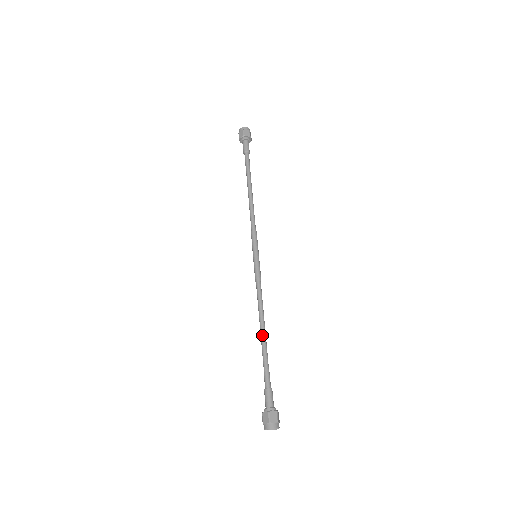
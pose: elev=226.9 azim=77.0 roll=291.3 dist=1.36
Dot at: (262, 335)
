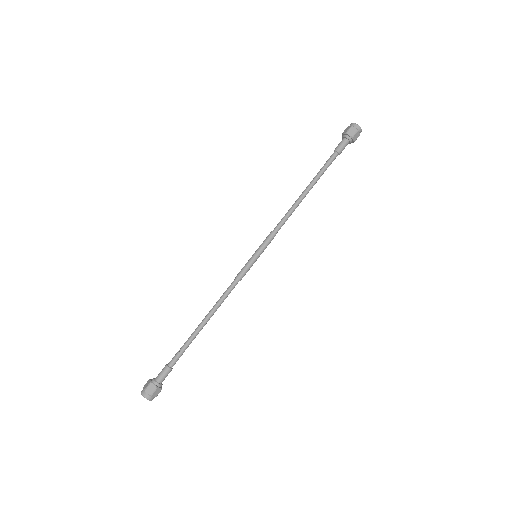
Dot at: (202, 325)
